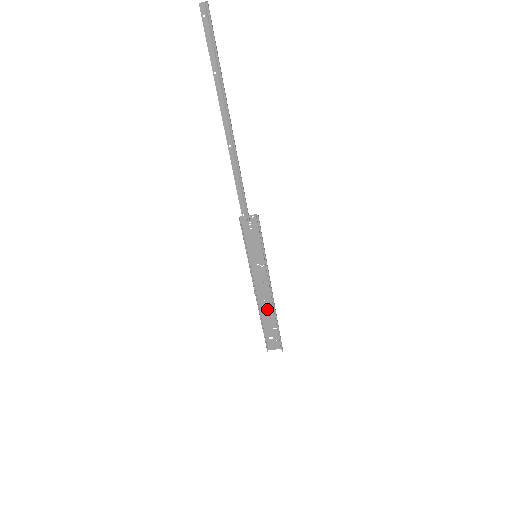
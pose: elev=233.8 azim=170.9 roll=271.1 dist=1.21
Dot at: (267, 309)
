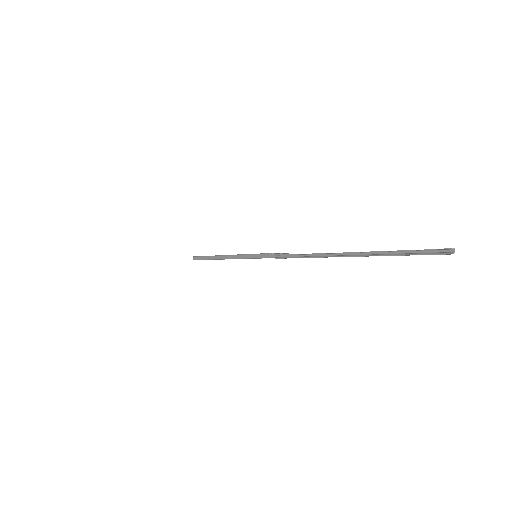
Dot at: occluded
